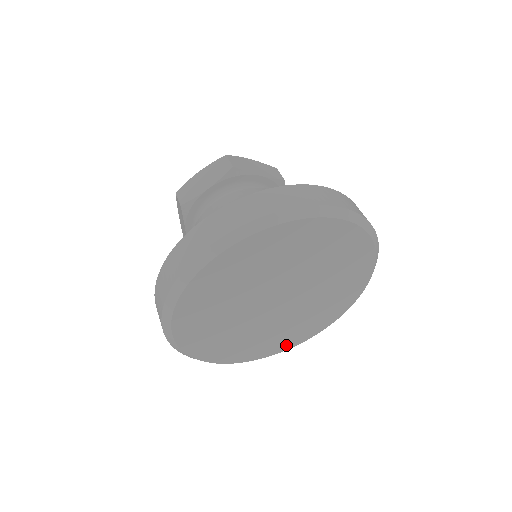
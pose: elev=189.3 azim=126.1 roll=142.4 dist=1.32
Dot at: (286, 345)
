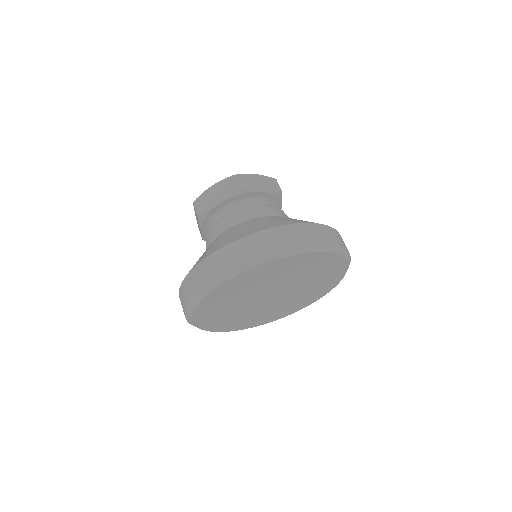
Dot at: (278, 317)
